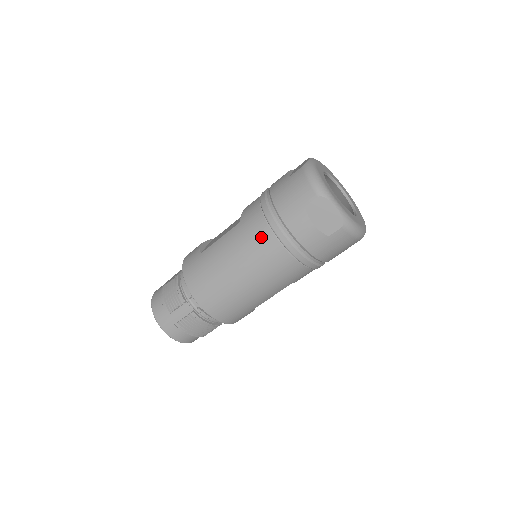
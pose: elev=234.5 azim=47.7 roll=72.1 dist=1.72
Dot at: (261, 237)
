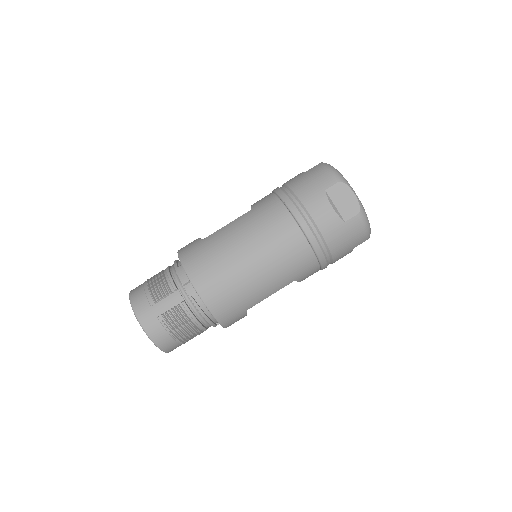
Dot at: (277, 218)
